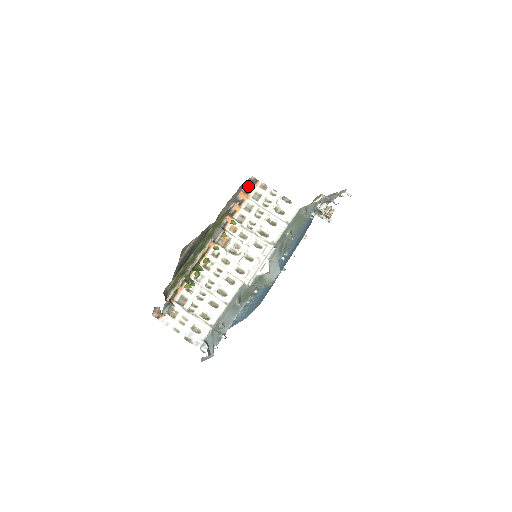
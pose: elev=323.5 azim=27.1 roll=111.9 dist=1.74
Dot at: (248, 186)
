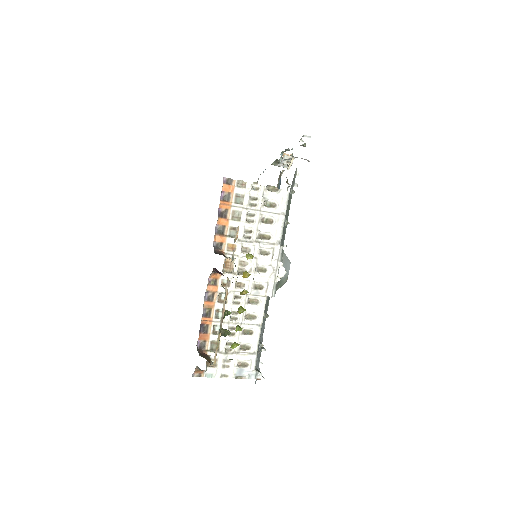
Dot at: (224, 191)
